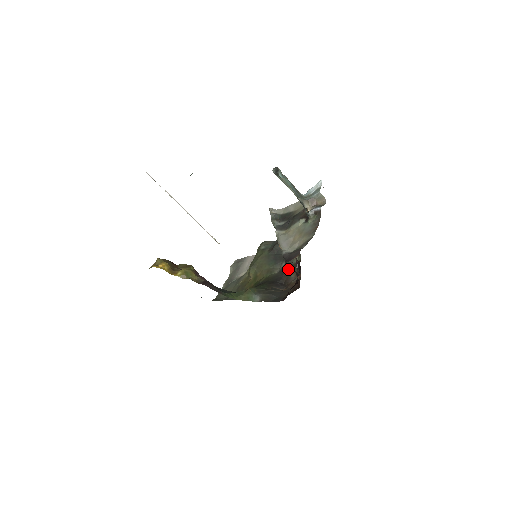
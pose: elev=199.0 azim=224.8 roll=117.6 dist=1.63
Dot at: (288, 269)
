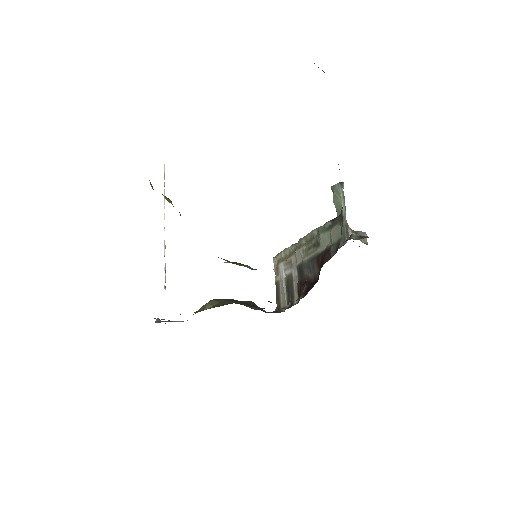
Dot at: occluded
